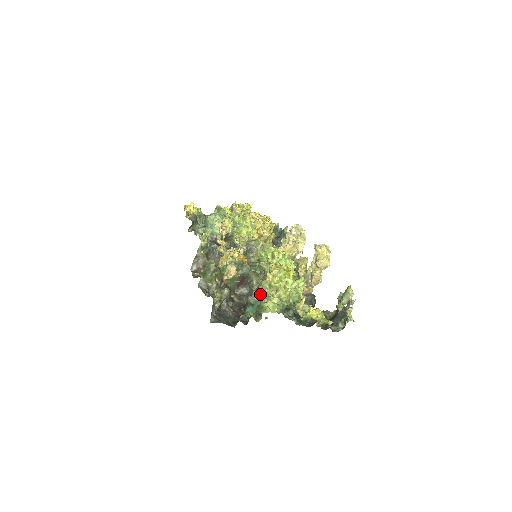
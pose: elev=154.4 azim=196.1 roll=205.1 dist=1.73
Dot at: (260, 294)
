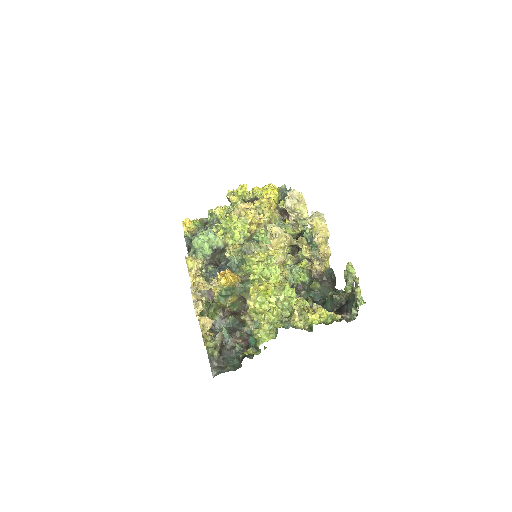
Dot at: occluded
